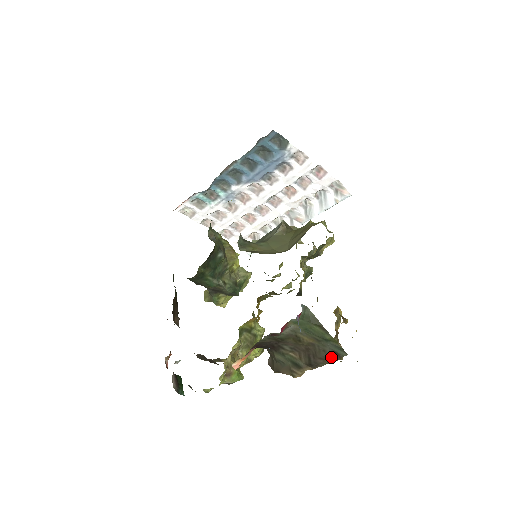
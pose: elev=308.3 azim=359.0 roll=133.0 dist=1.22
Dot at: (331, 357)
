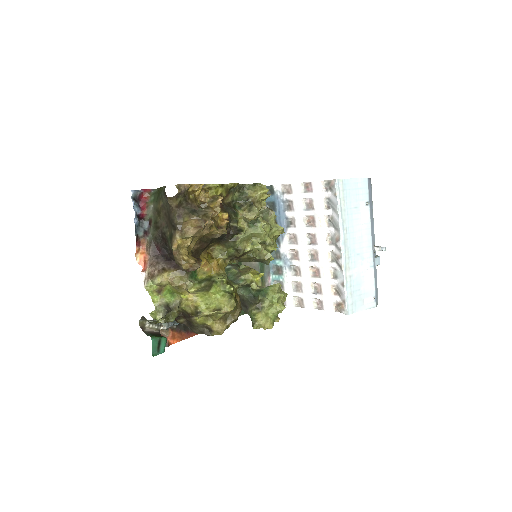
Dot at: (167, 201)
